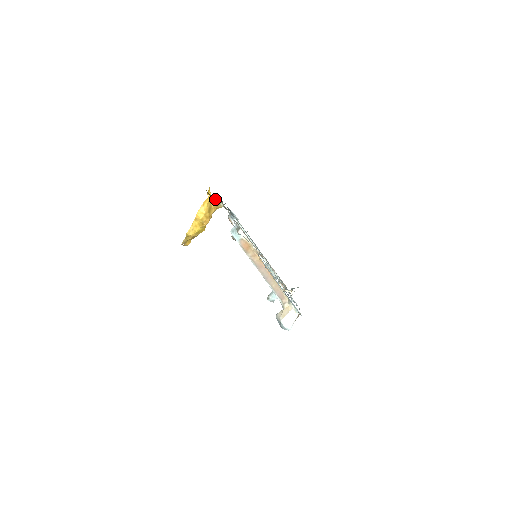
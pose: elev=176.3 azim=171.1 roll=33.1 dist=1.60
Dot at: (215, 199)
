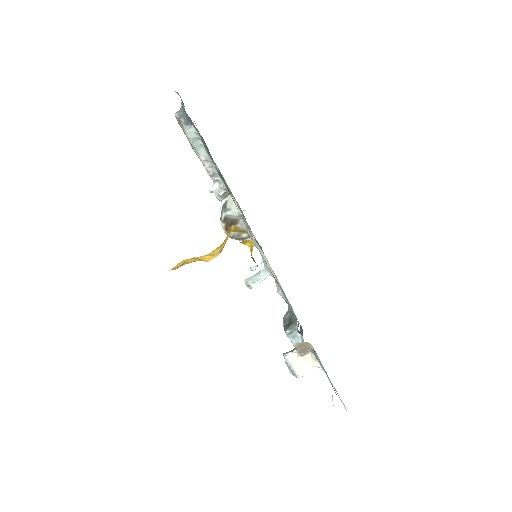
Dot at: occluded
